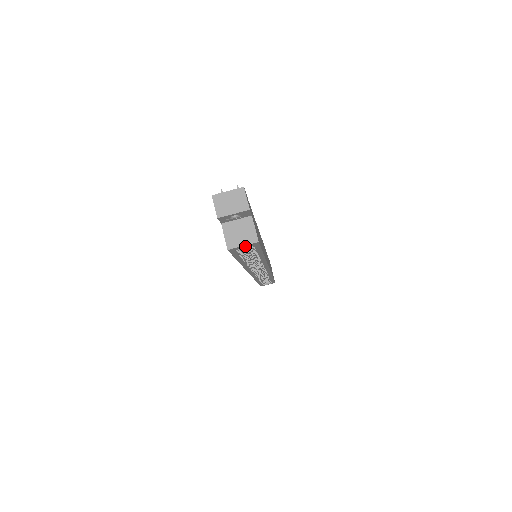
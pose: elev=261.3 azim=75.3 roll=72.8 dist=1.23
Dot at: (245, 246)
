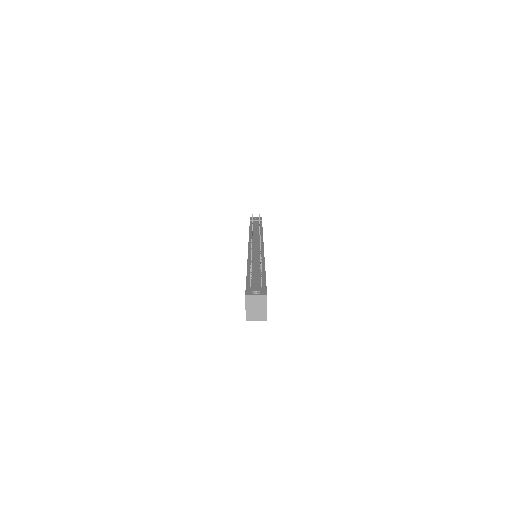
Dot at: occluded
